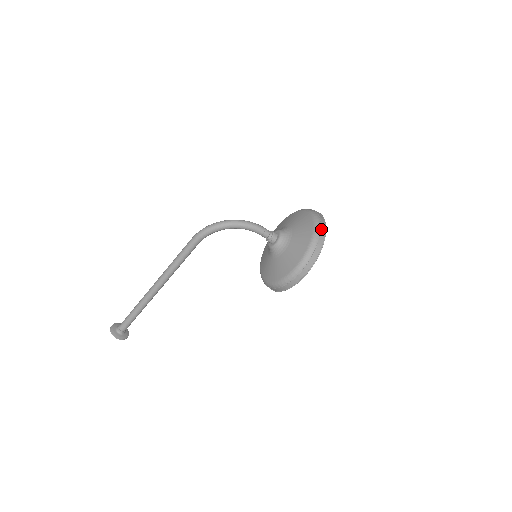
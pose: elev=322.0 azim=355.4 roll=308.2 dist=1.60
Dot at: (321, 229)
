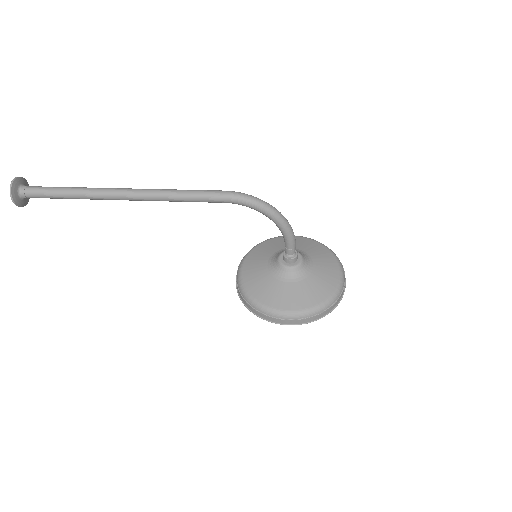
Dot at: (342, 293)
